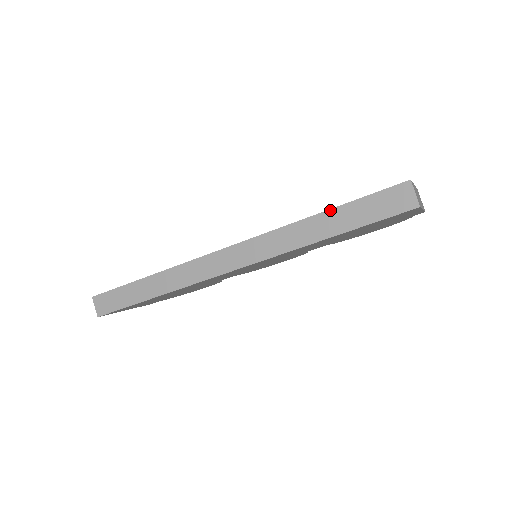
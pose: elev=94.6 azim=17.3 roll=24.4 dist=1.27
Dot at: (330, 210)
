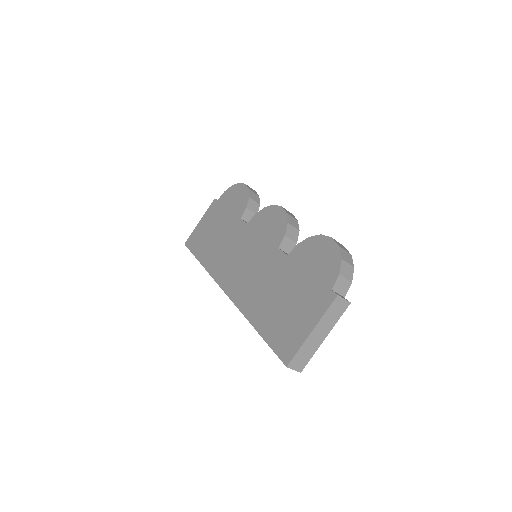
Dot at: (258, 333)
